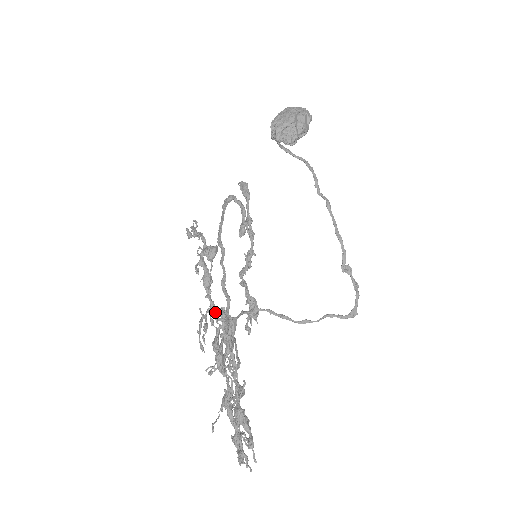
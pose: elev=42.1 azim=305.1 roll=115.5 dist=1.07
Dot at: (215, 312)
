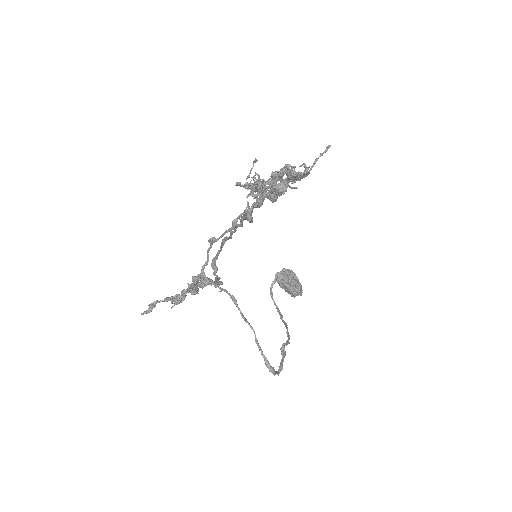
Dot at: (248, 203)
